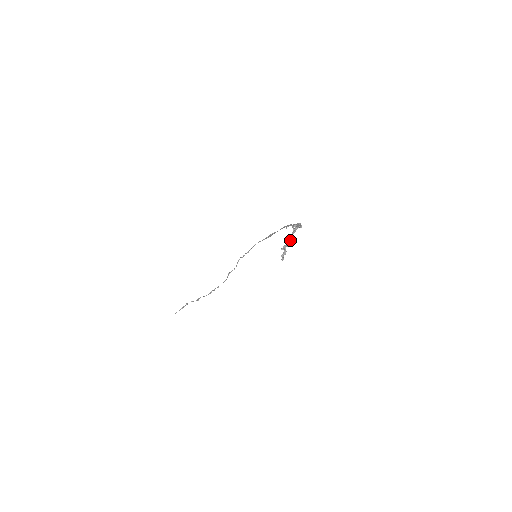
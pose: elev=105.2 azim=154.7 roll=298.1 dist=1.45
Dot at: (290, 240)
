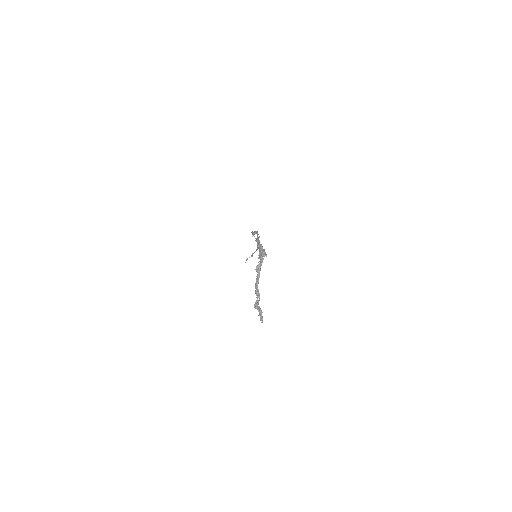
Dot at: (258, 291)
